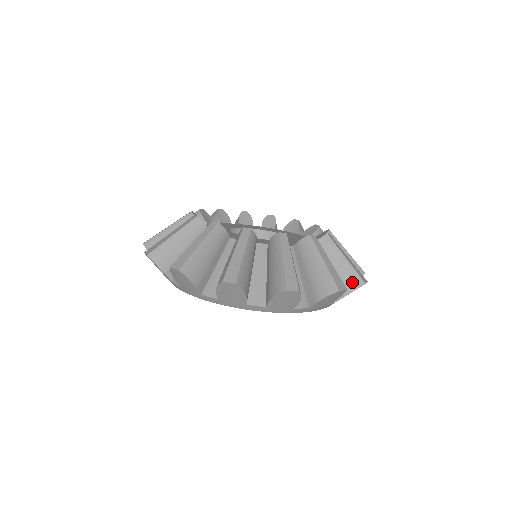
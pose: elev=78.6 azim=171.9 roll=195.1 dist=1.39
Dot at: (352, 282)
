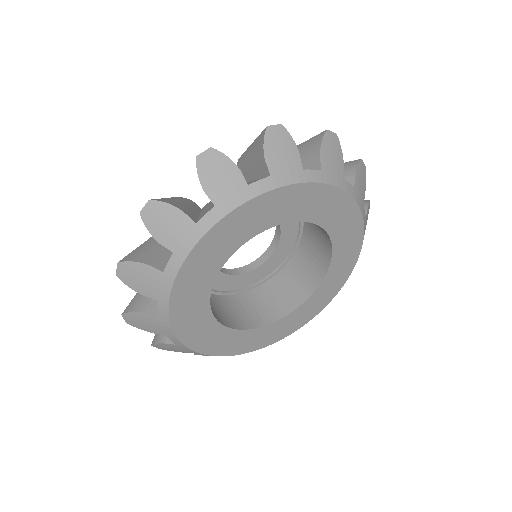
Dot at: (349, 166)
